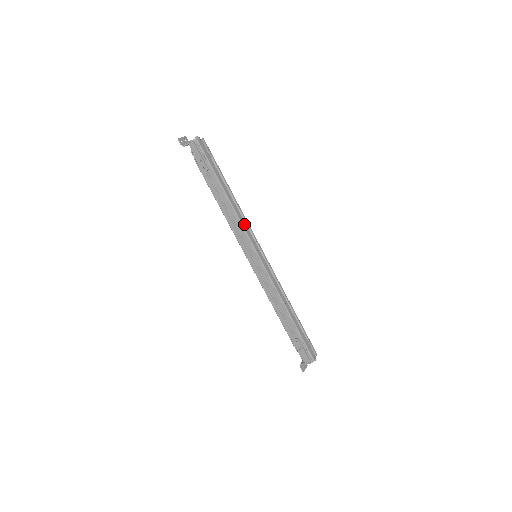
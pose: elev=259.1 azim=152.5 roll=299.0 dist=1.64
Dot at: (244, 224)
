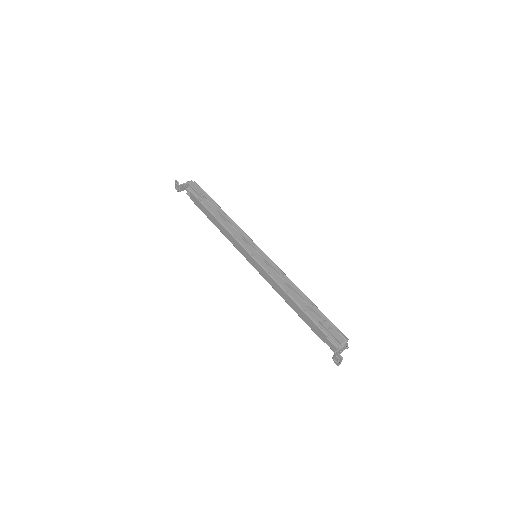
Dot at: occluded
